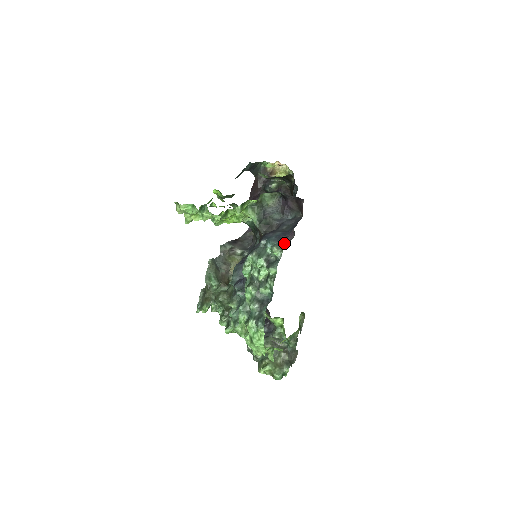
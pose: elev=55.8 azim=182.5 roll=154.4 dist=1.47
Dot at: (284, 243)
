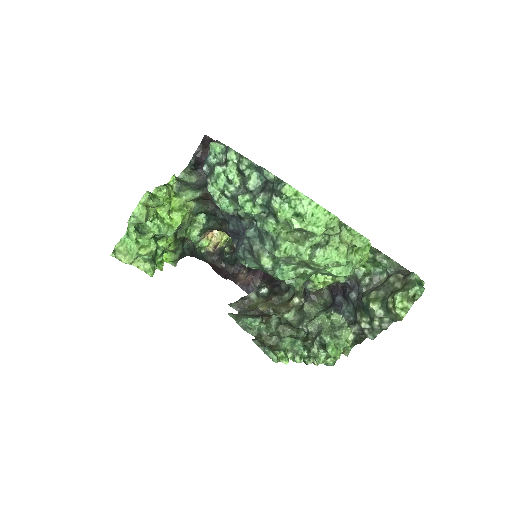
Dot at: (217, 142)
